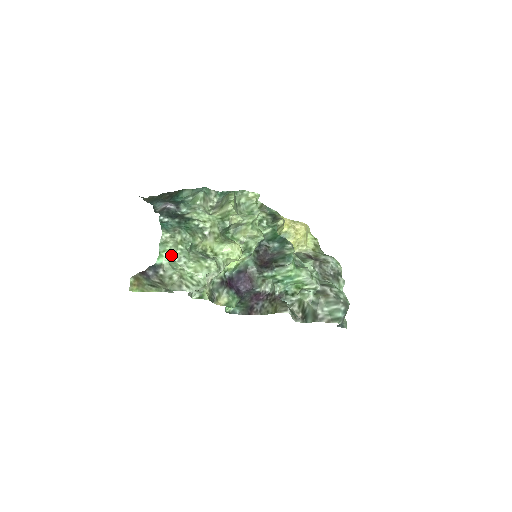
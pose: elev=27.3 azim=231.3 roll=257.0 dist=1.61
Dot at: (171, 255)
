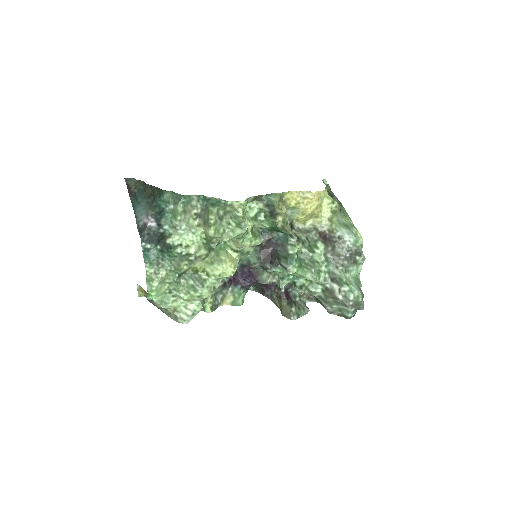
Dot at: (160, 291)
